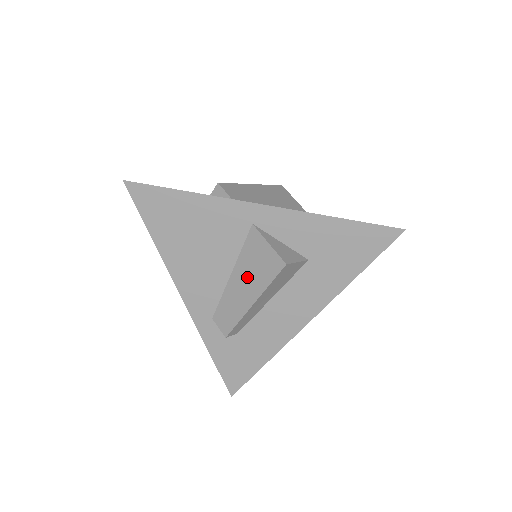
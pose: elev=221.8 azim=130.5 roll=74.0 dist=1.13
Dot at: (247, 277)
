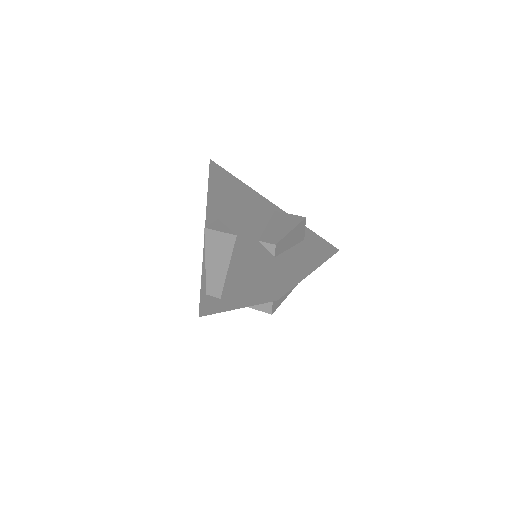
Dot at: (281, 224)
